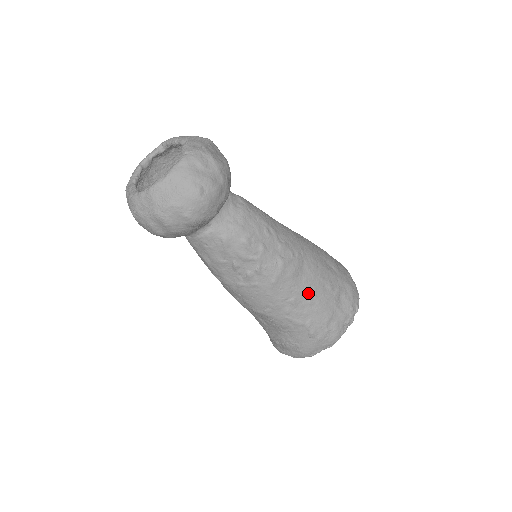
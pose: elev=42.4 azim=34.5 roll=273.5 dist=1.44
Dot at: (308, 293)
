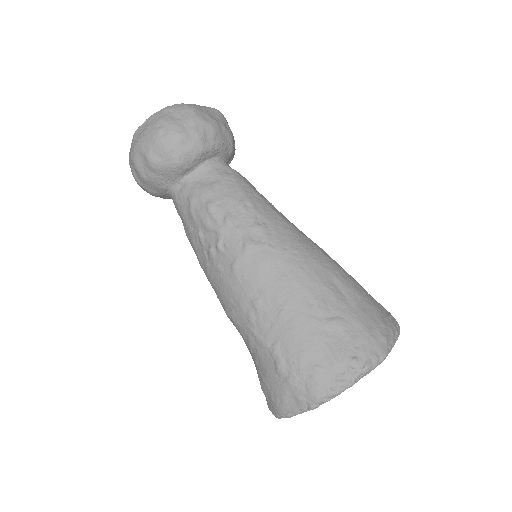
Dot at: (279, 301)
